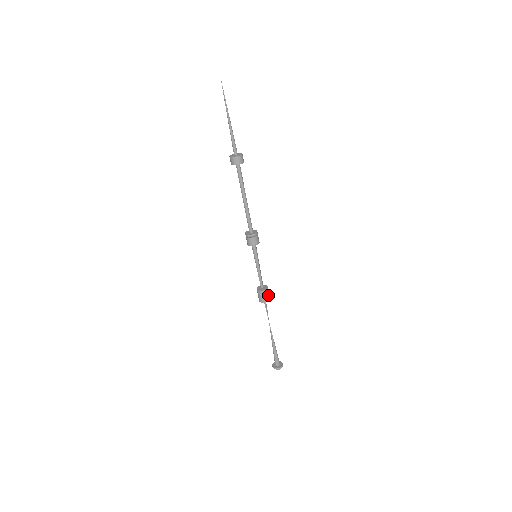
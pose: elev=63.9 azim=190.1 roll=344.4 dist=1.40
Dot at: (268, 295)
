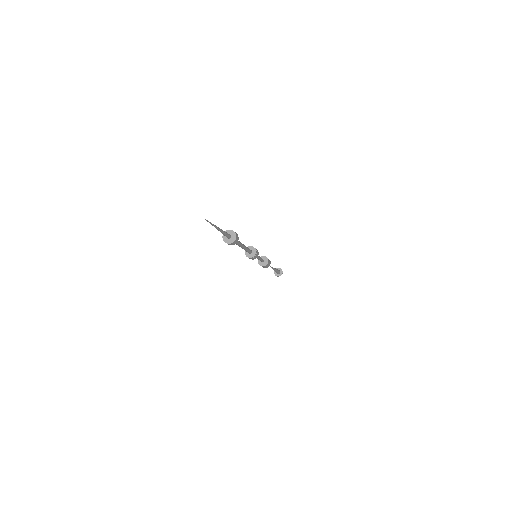
Dot at: (268, 265)
